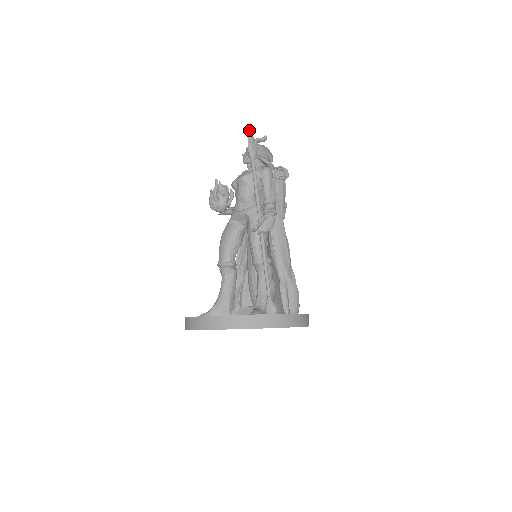
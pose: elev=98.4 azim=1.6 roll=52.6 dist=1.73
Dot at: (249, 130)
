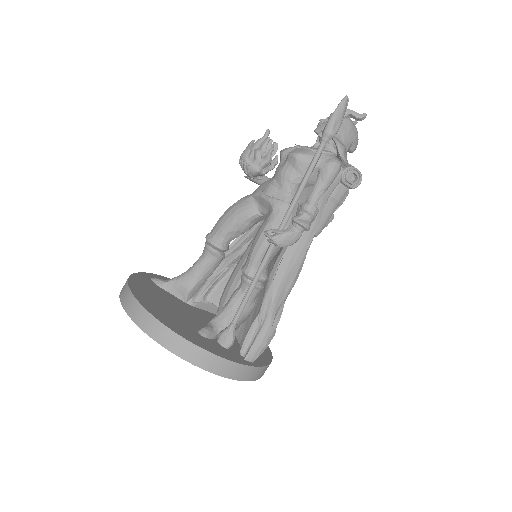
Dot at: (347, 96)
